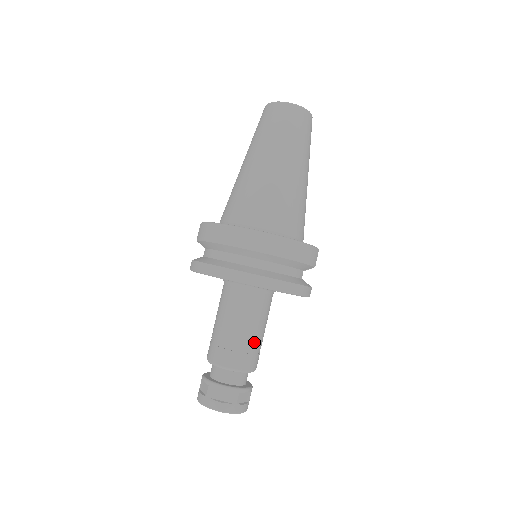
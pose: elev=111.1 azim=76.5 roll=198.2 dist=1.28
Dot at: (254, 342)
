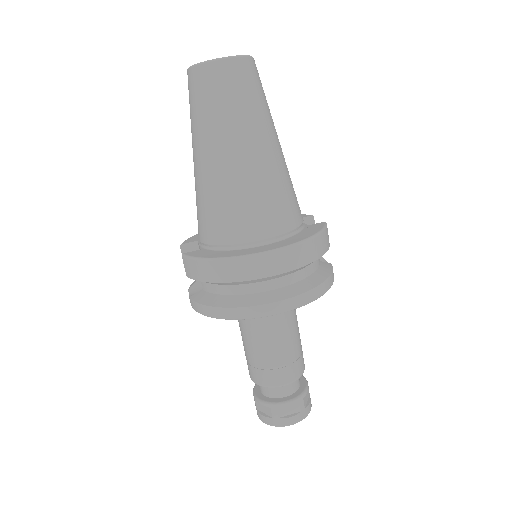
Dot at: (297, 346)
